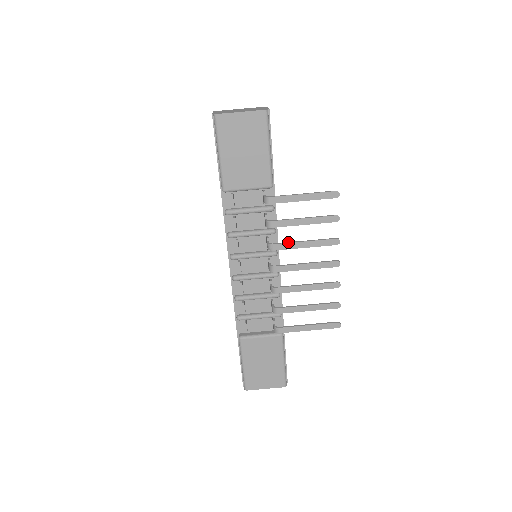
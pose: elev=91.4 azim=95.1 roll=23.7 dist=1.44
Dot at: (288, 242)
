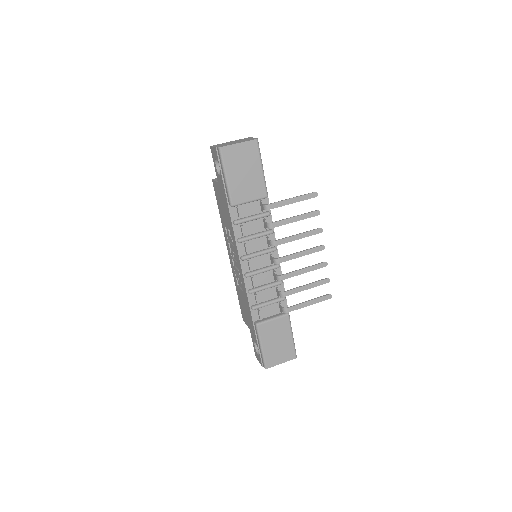
Dot at: (286, 237)
